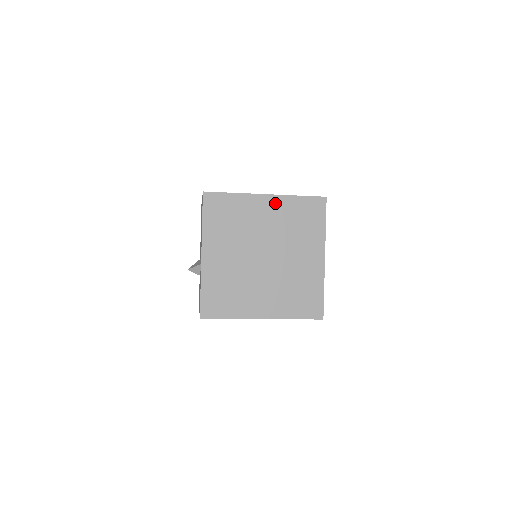
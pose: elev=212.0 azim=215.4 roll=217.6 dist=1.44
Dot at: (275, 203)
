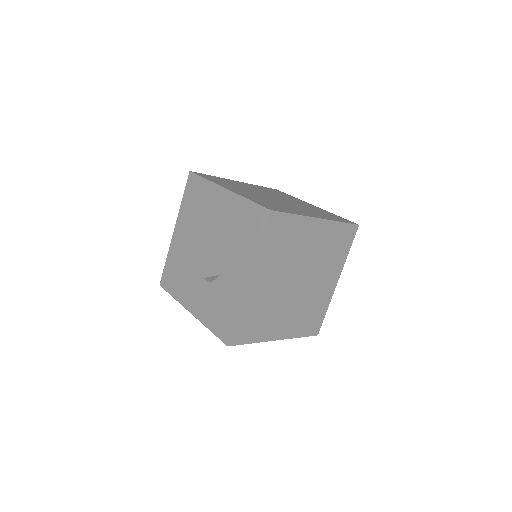
Dot at: (323, 228)
